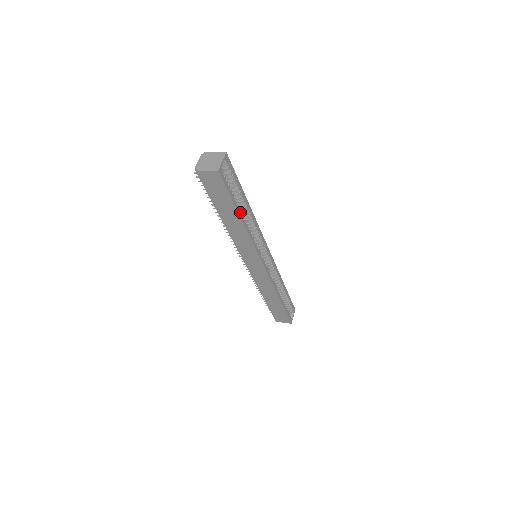
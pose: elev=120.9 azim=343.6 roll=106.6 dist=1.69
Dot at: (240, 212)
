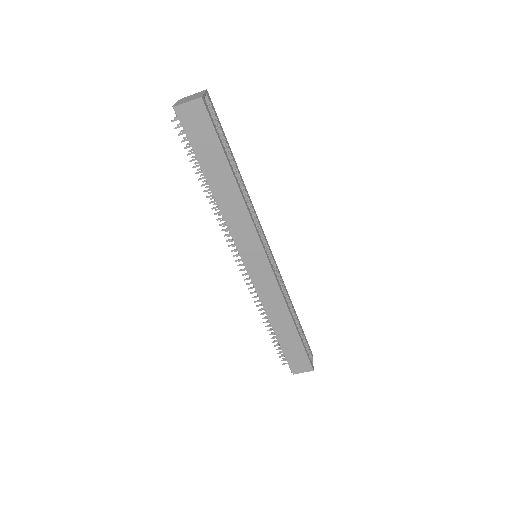
Dot at: (232, 169)
